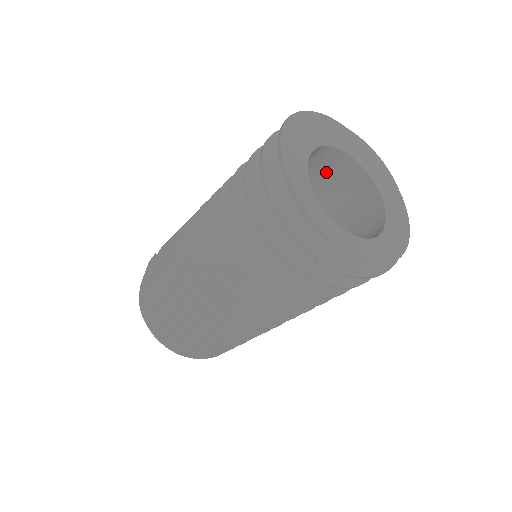
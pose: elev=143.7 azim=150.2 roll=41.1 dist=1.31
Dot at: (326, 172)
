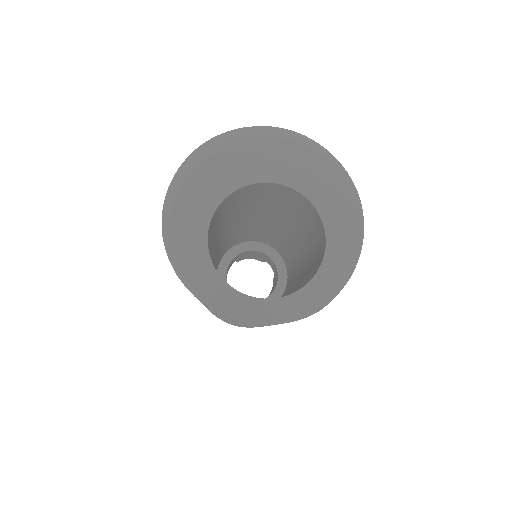
Dot at: (238, 200)
